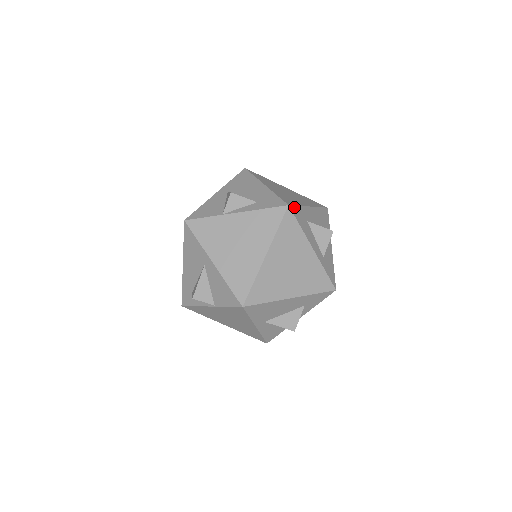
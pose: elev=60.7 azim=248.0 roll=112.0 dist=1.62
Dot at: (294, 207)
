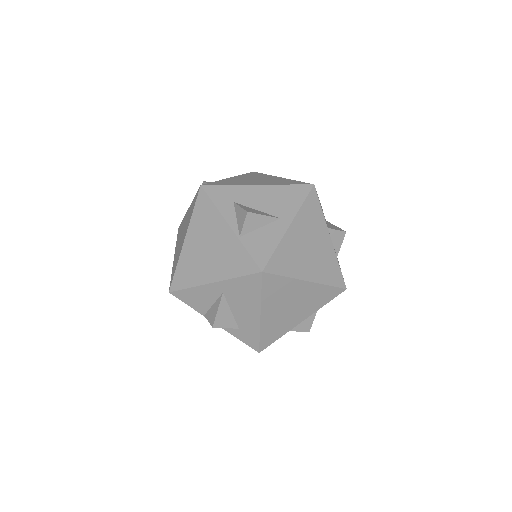
Dot at: occluded
